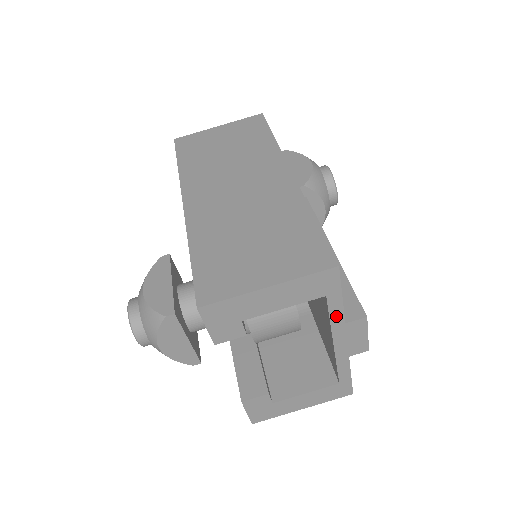
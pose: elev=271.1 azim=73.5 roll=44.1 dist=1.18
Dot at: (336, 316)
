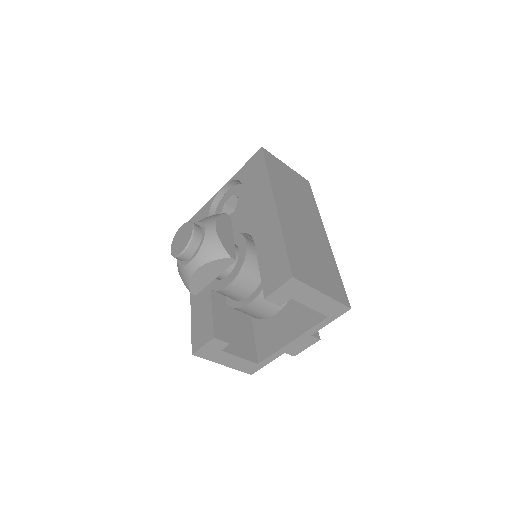
Dot at: (315, 329)
